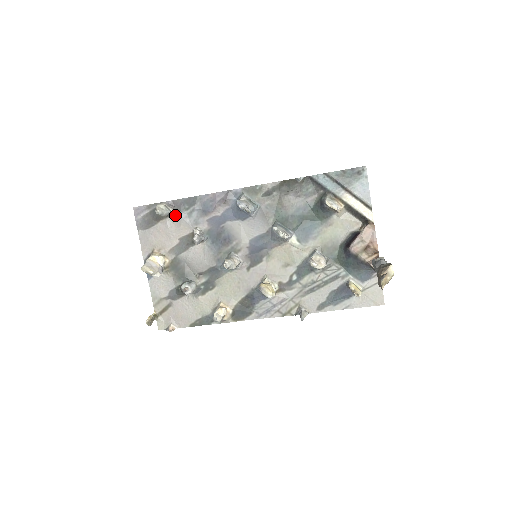
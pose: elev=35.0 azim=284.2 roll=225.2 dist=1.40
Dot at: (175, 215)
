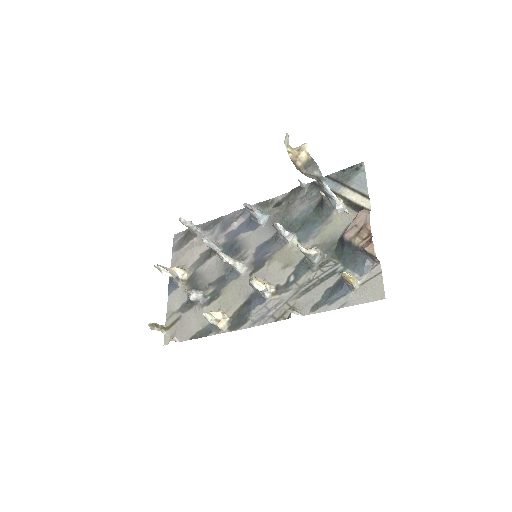
Dot at: (201, 233)
